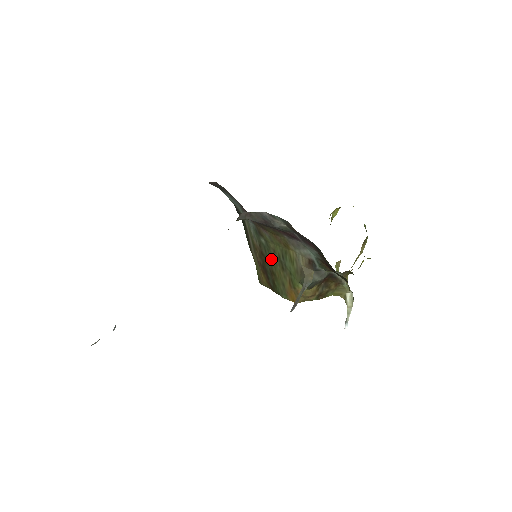
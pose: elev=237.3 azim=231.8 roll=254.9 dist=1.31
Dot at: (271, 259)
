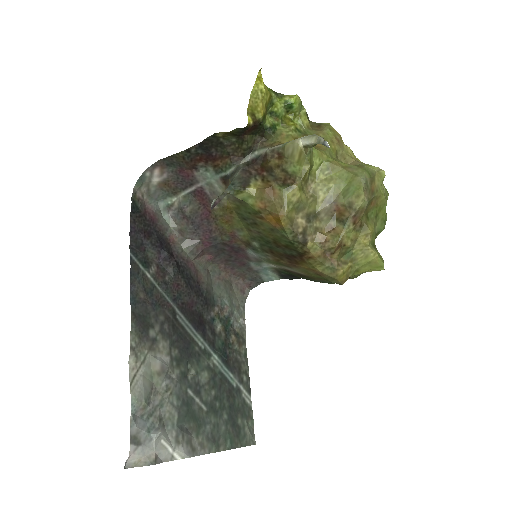
Dot at: (263, 240)
